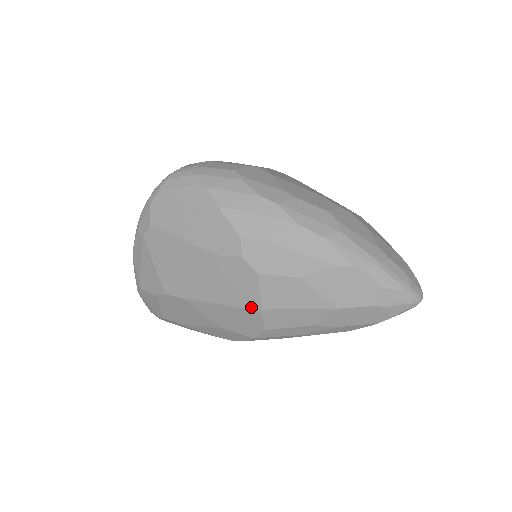
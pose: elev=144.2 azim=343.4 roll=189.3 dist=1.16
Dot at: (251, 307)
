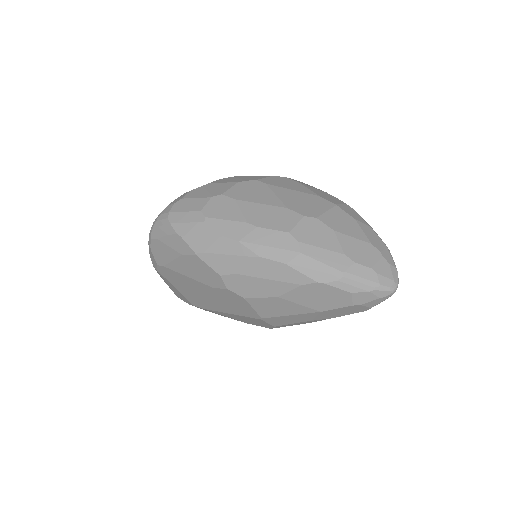
Dot at: (253, 317)
